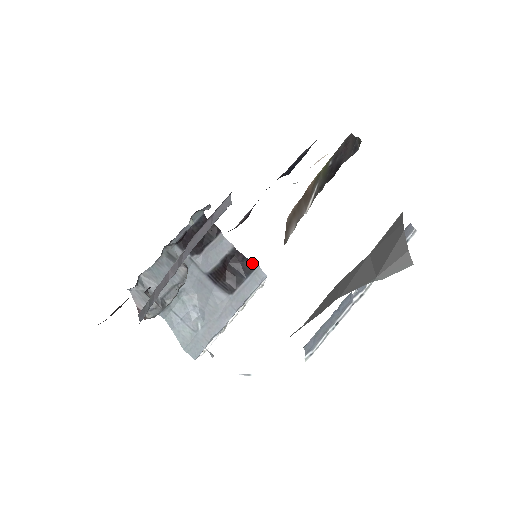
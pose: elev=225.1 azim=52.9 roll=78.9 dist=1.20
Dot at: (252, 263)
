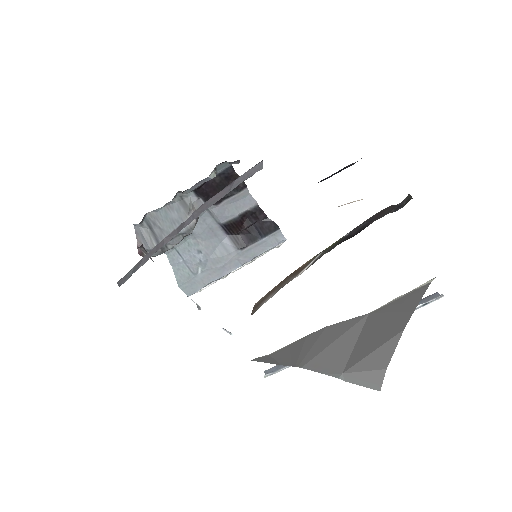
Dot at: (273, 225)
